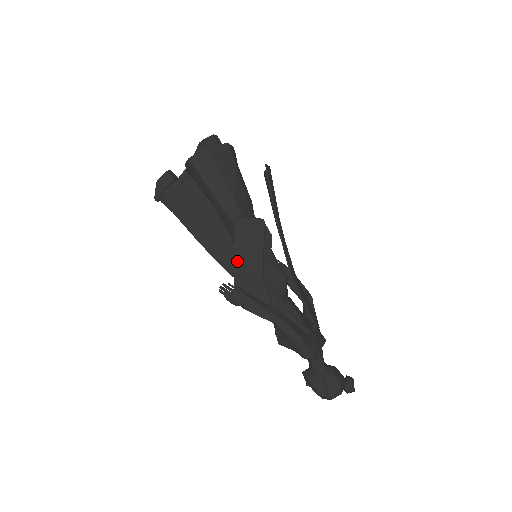
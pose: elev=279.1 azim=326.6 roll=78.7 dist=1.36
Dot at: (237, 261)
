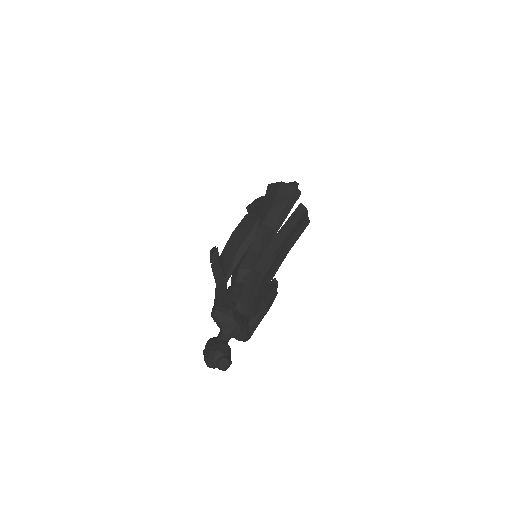
Dot at: (231, 237)
